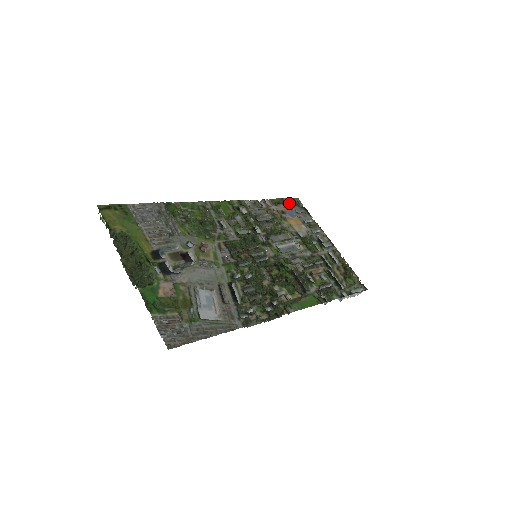
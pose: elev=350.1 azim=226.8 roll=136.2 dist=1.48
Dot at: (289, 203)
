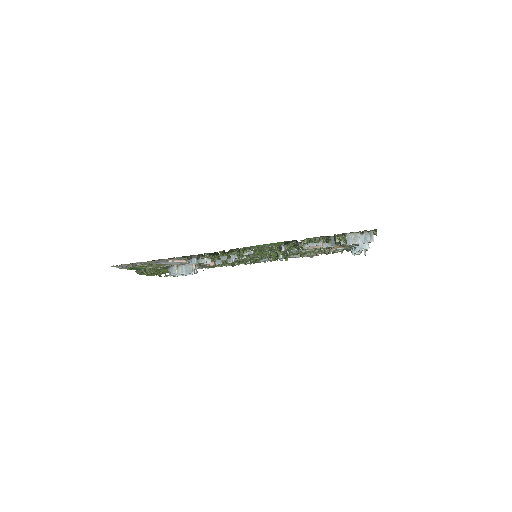
Dot at: (348, 251)
